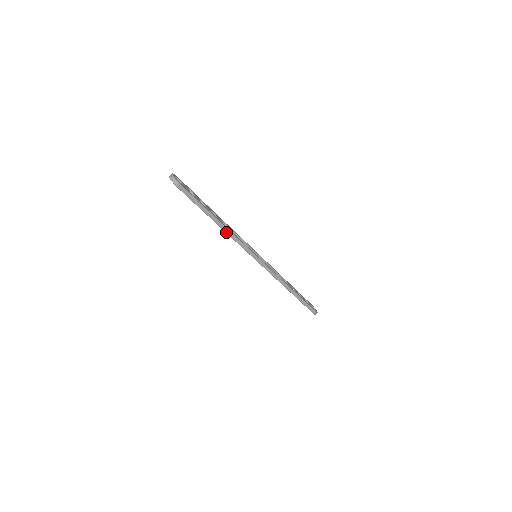
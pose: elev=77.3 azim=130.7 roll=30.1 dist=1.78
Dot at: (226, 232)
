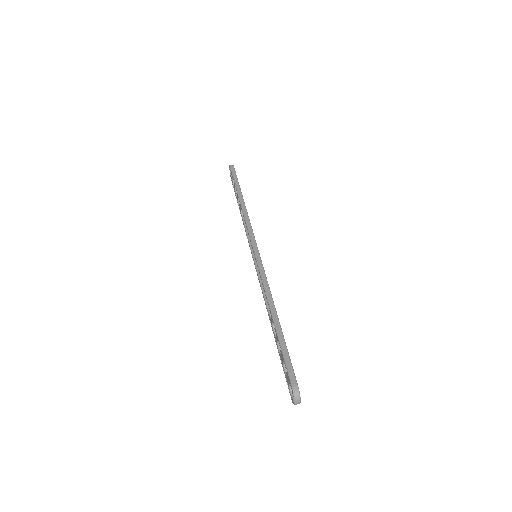
Dot at: (242, 209)
